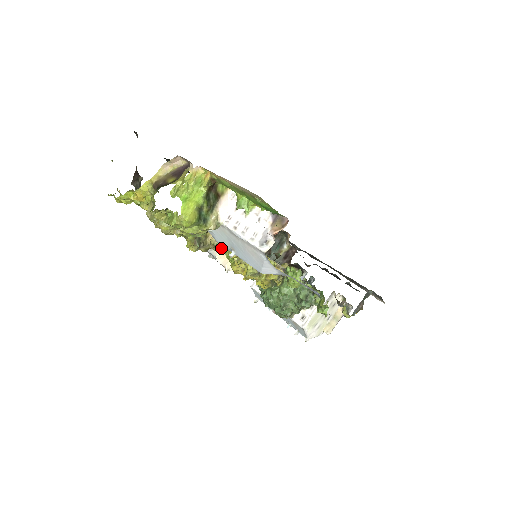
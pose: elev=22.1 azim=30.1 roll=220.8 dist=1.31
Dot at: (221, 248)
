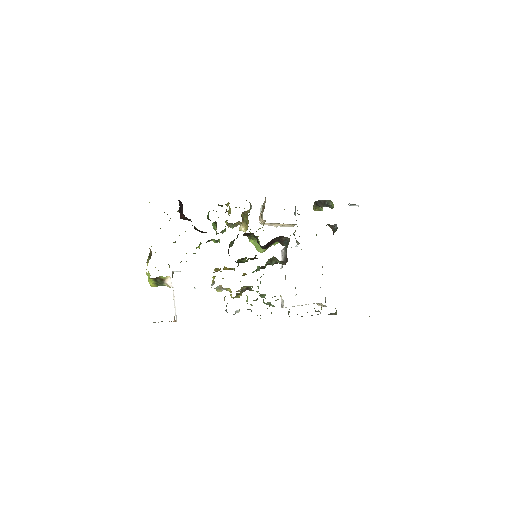
Dot at: (260, 221)
